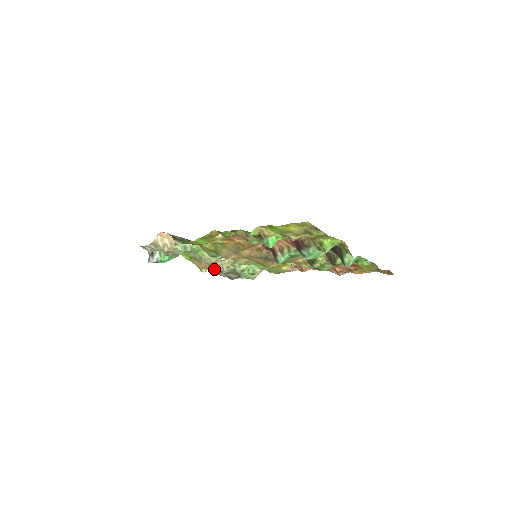
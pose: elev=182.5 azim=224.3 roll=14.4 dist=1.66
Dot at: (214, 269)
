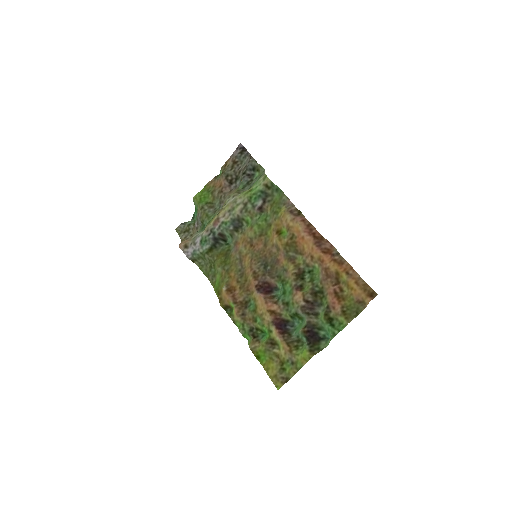
Dot at: (226, 169)
